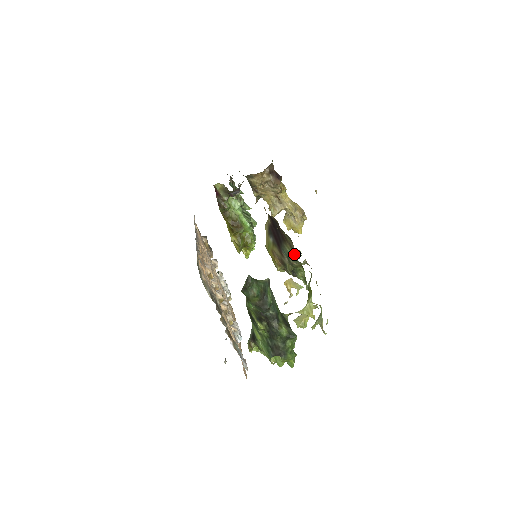
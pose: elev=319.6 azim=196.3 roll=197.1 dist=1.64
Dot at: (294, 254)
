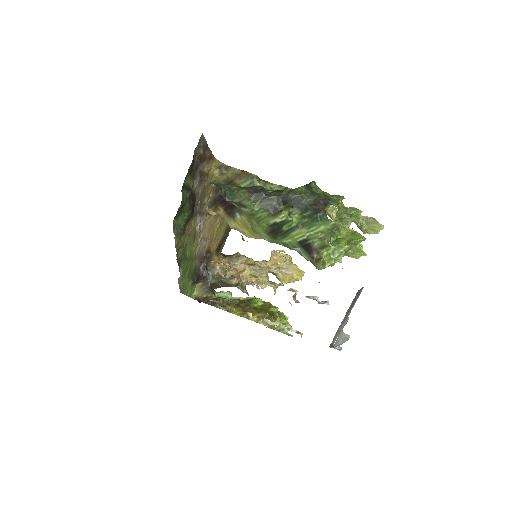
Dot at: (247, 177)
